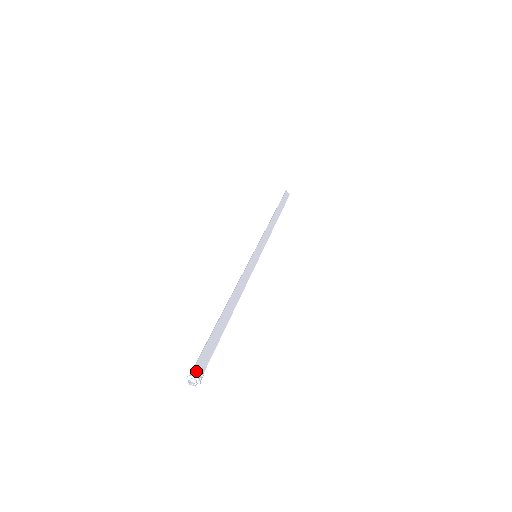
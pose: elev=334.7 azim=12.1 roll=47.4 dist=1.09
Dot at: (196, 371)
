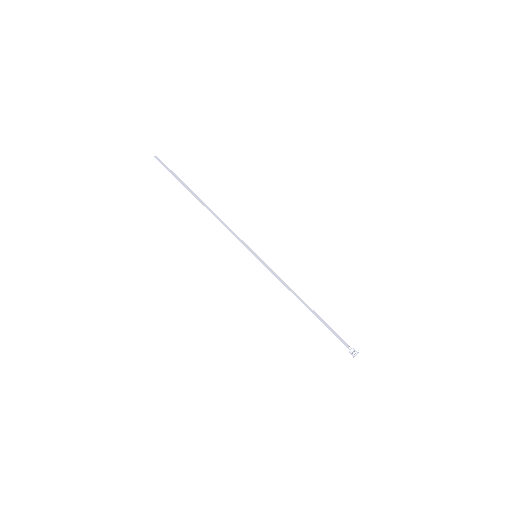
Dot at: (354, 351)
